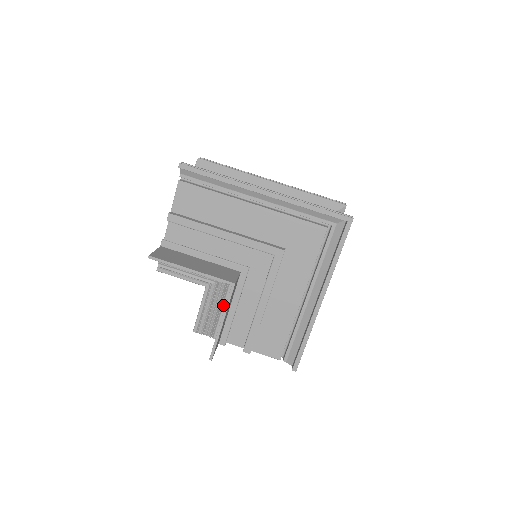
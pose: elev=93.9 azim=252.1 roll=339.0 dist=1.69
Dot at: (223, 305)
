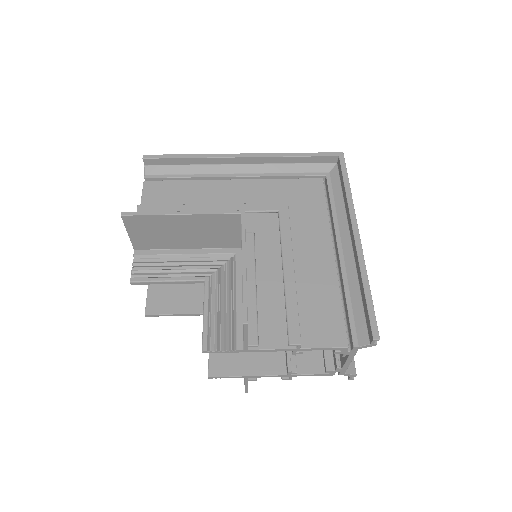
Dot at: (236, 296)
